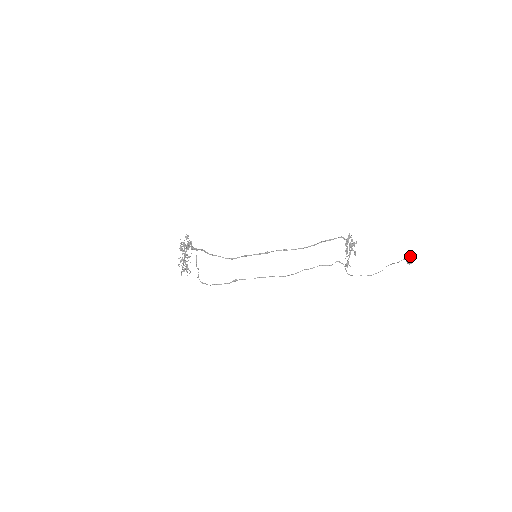
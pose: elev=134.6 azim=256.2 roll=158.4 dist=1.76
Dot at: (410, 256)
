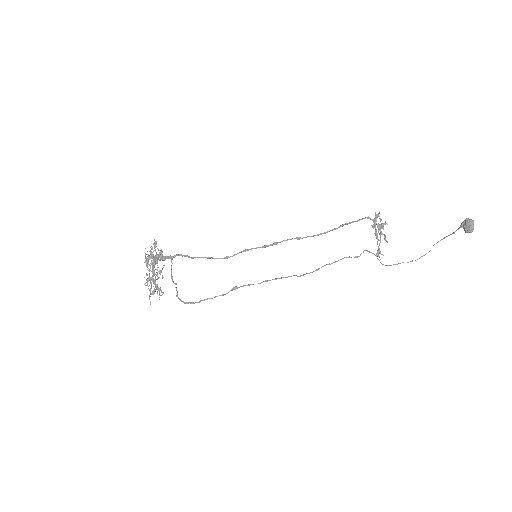
Dot at: (469, 221)
